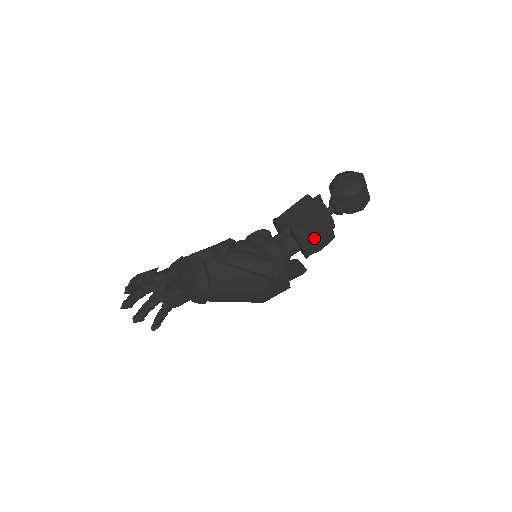
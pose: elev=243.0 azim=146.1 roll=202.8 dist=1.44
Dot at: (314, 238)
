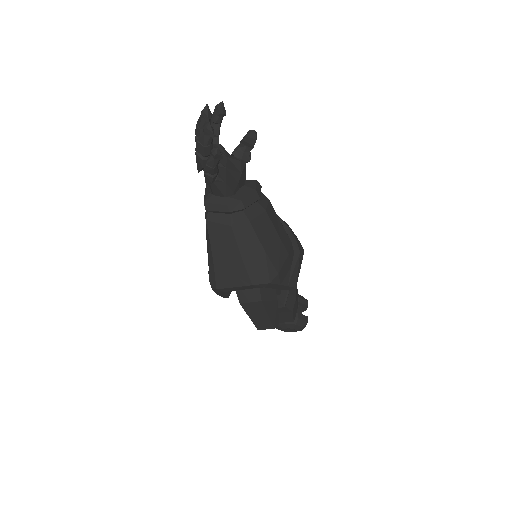
Dot at: occluded
